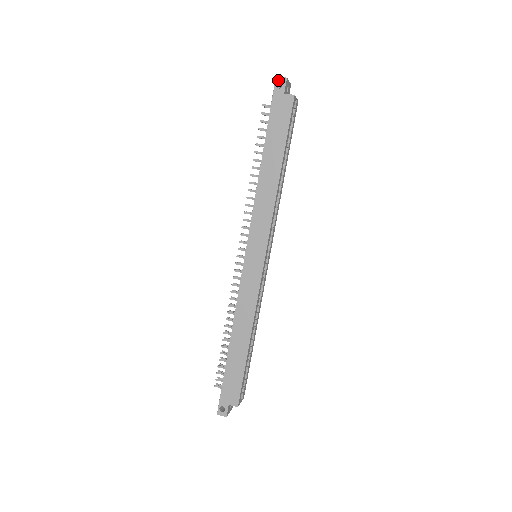
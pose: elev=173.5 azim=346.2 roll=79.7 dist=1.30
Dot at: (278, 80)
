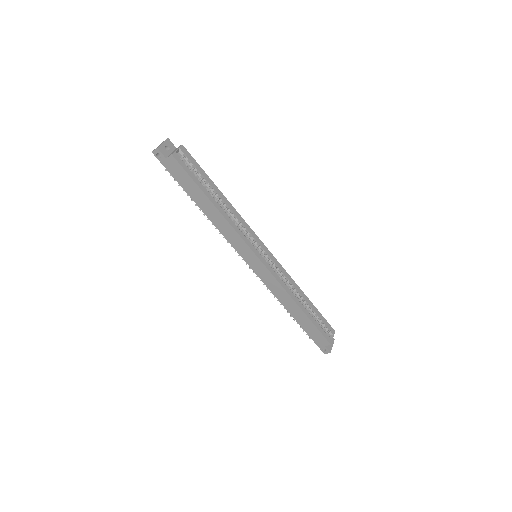
Dot at: (155, 153)
